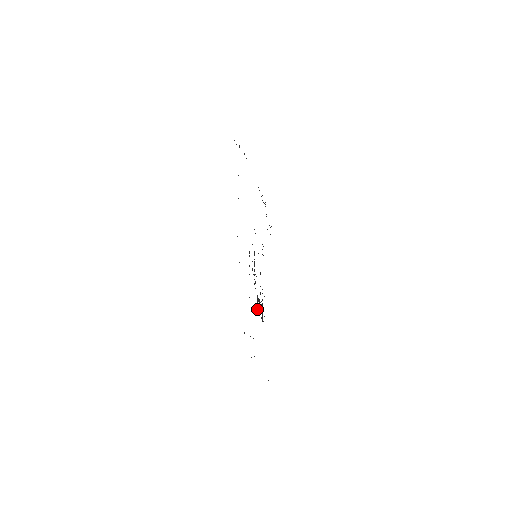
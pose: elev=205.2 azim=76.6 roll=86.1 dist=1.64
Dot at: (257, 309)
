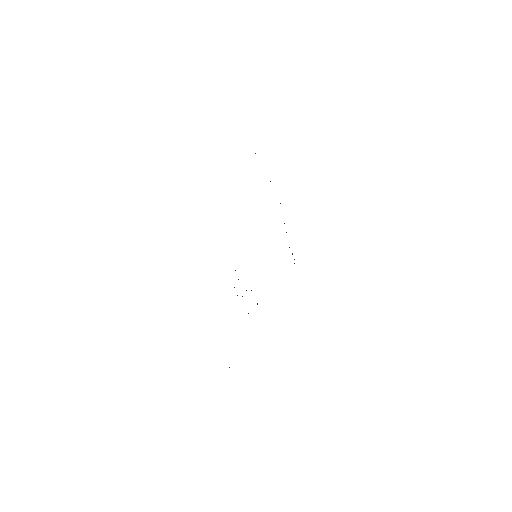
Dot at: occluded
